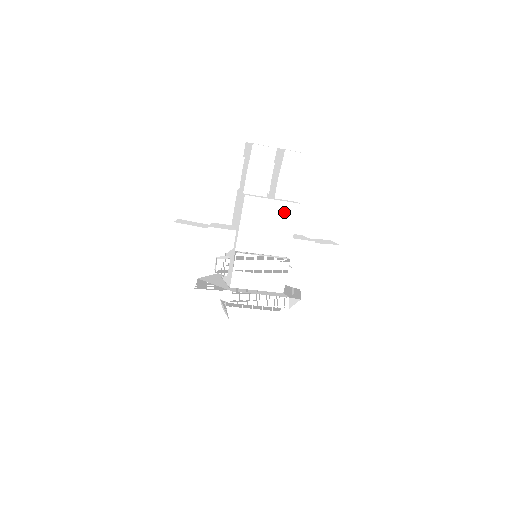
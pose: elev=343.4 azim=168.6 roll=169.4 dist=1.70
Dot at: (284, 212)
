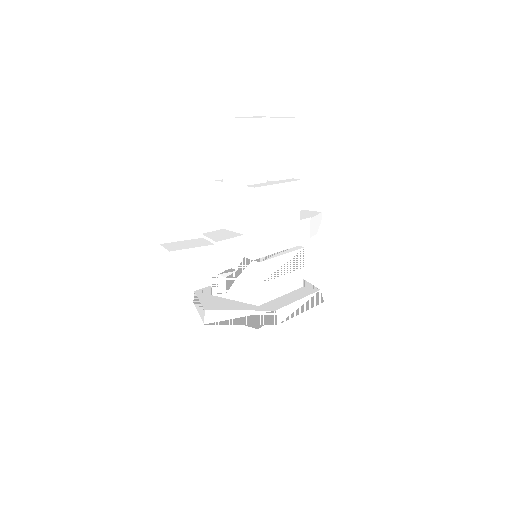
Dot at: (290, 195)
